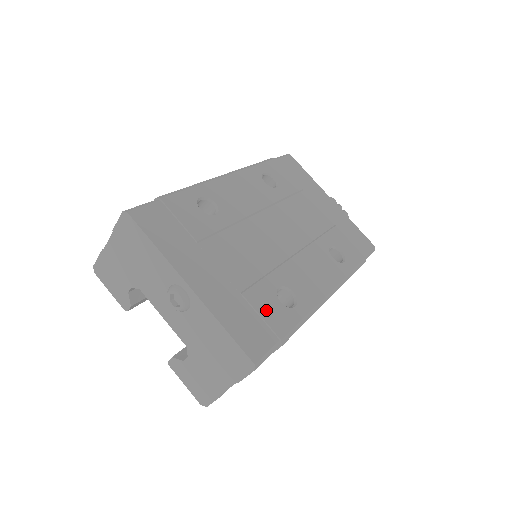
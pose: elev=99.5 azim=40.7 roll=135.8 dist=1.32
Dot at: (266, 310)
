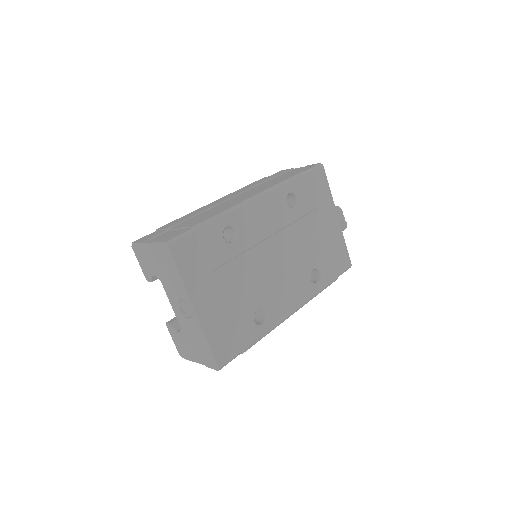
Dot at: (242, 329)
